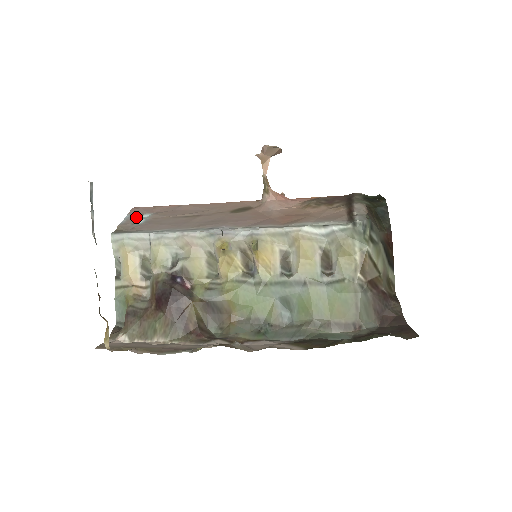
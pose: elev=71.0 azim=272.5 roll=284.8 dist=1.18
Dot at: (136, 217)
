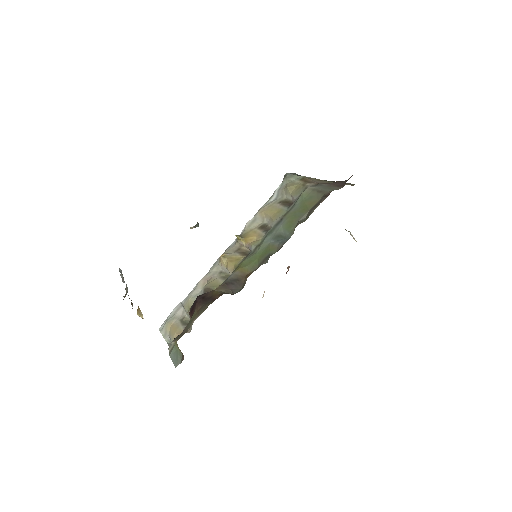
Dot at: occluded
